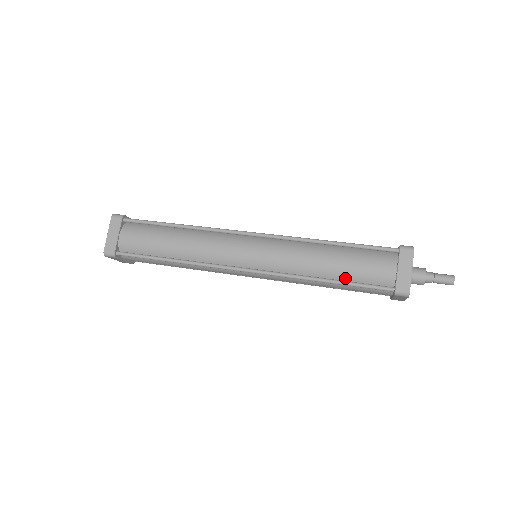
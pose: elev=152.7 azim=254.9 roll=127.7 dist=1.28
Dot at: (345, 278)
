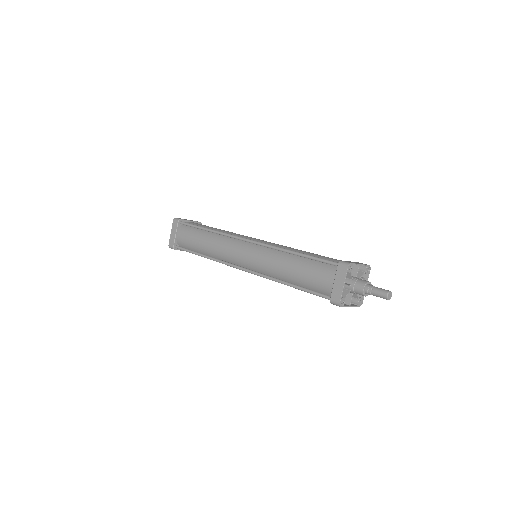
Dot at: (301, 284)
